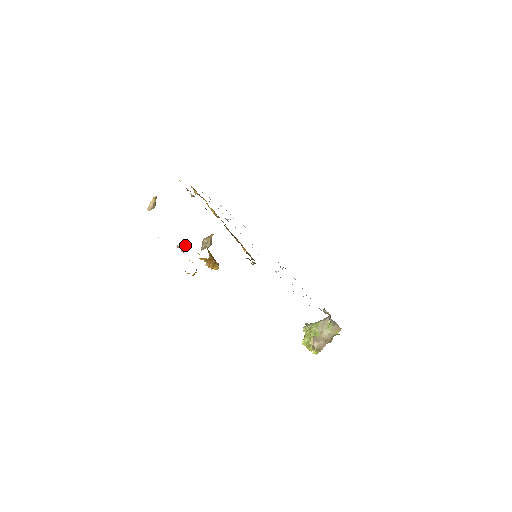
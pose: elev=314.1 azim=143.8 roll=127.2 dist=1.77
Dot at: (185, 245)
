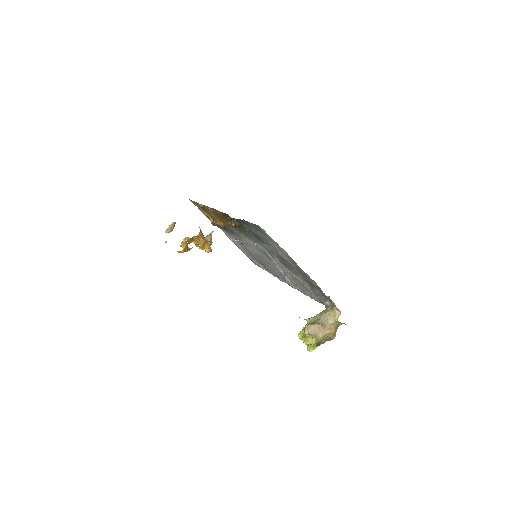
Dot at: (185, 239)
